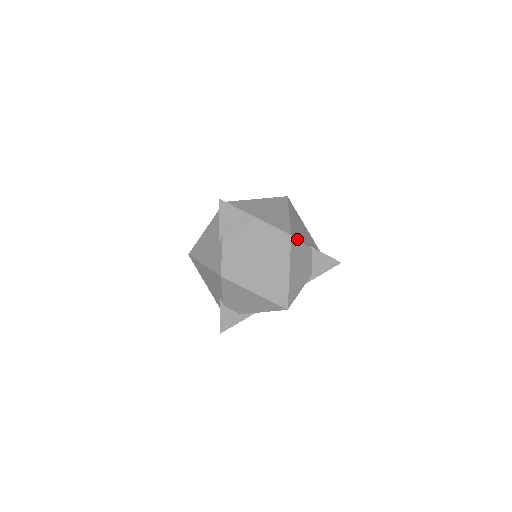
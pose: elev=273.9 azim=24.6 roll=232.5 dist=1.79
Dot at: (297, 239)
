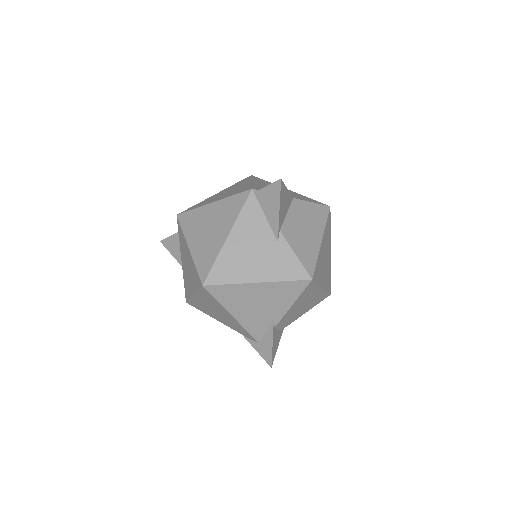
Dot at: occluded
